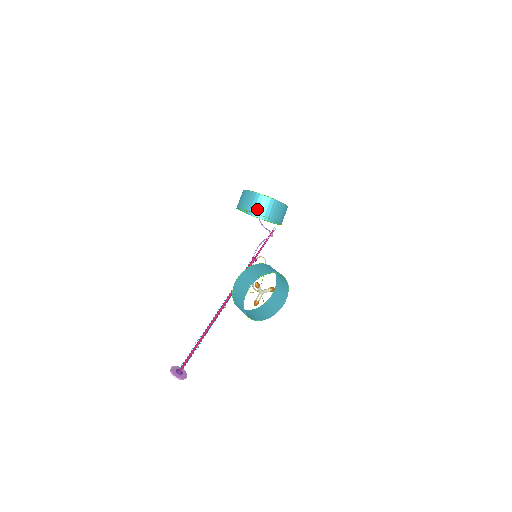
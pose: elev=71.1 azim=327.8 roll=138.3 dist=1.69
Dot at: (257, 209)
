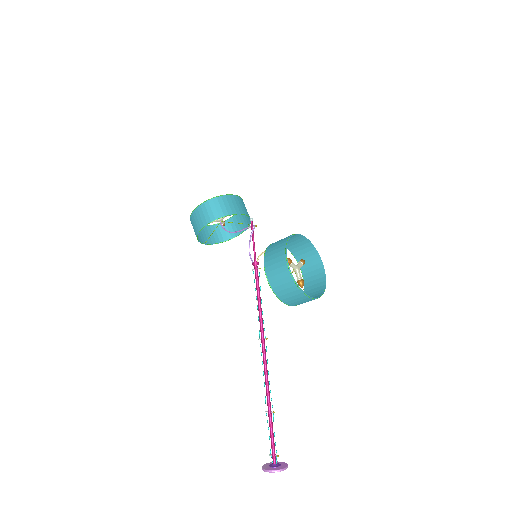
Dot at: (221, 213)
